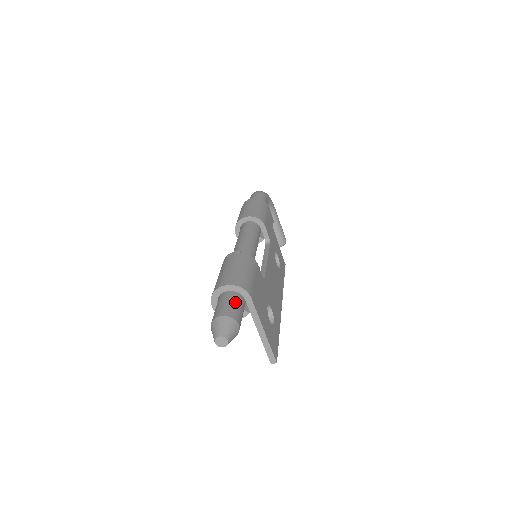
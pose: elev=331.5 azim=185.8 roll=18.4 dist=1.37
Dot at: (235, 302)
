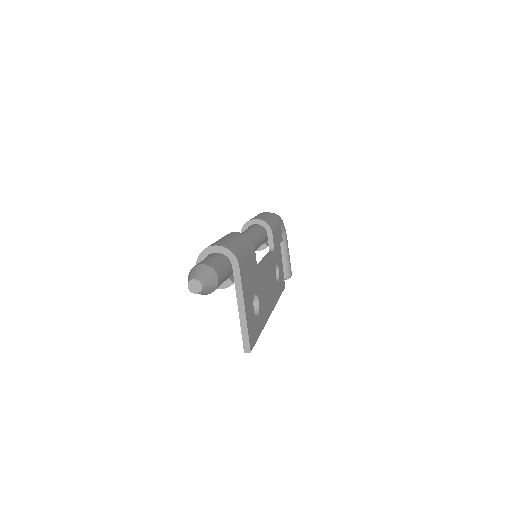
Dot at: (221, 261)
